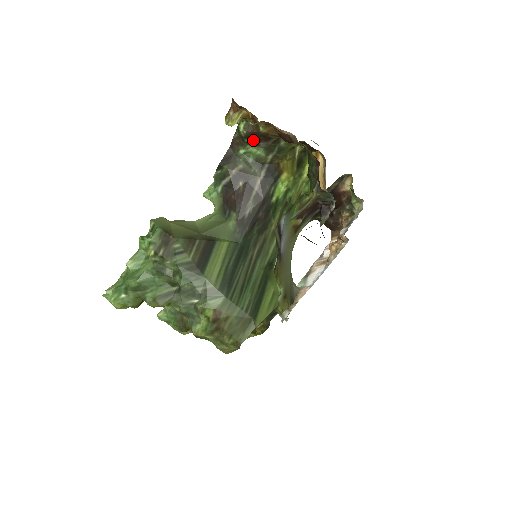
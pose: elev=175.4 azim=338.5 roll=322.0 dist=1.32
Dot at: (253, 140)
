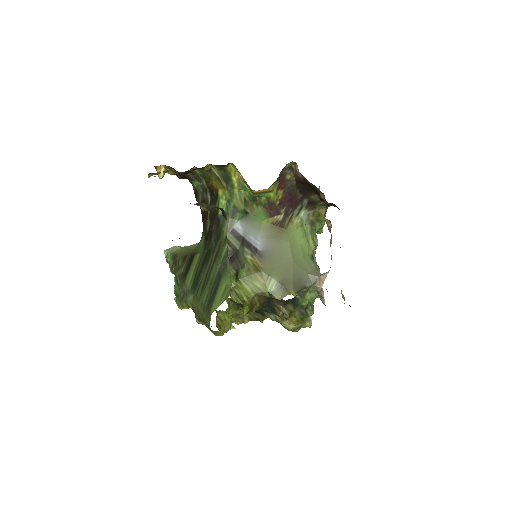
Dot at: (187, 178)
